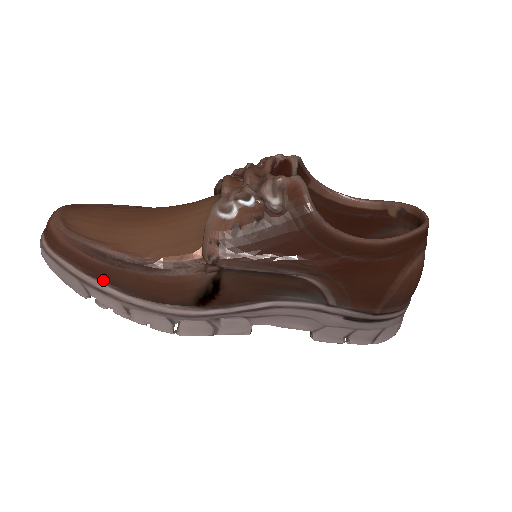
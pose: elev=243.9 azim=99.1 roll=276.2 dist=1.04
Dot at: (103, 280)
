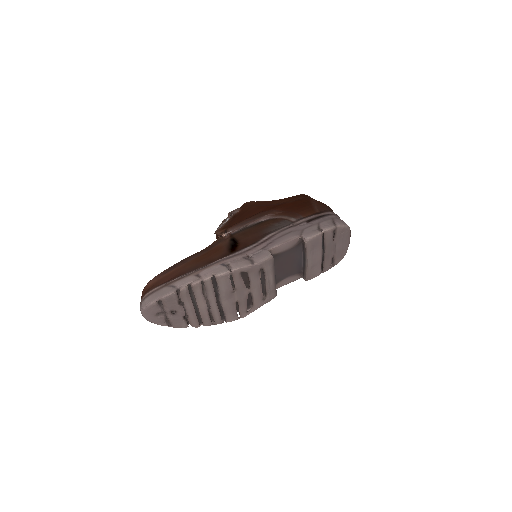
Dot at: (179, 276)
